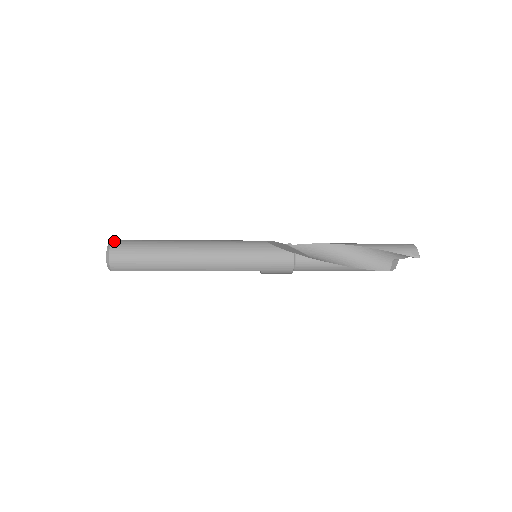
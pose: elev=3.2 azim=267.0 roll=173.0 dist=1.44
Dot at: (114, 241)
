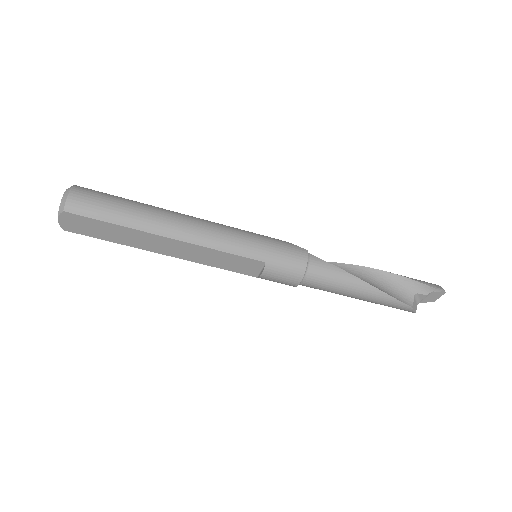
Dot at: occluded
